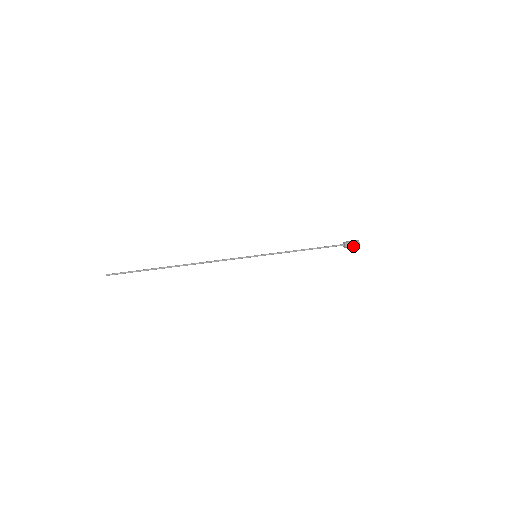
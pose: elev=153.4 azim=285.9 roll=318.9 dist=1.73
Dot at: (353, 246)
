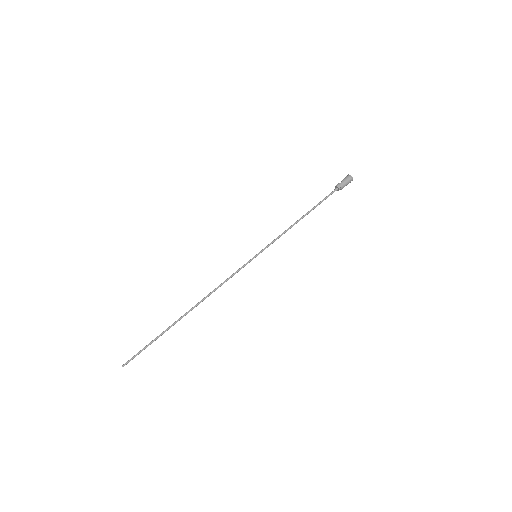
Dot at: (345, 184)
